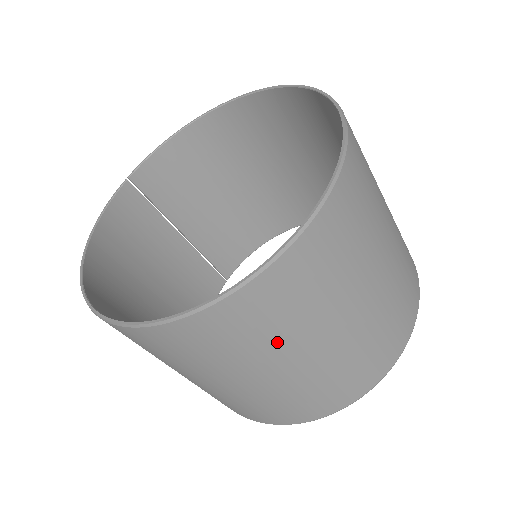
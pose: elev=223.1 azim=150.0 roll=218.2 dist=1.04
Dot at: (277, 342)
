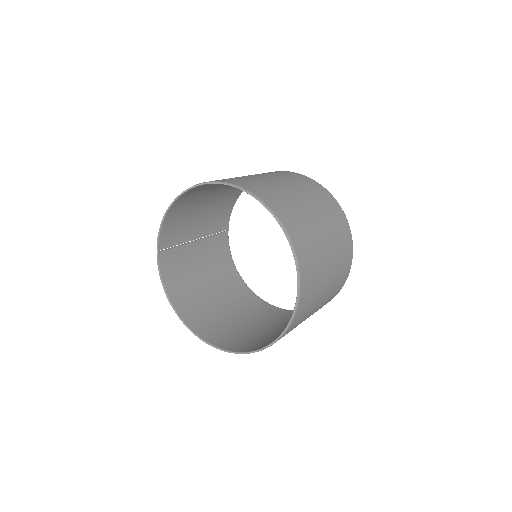
Dot at: occluded
